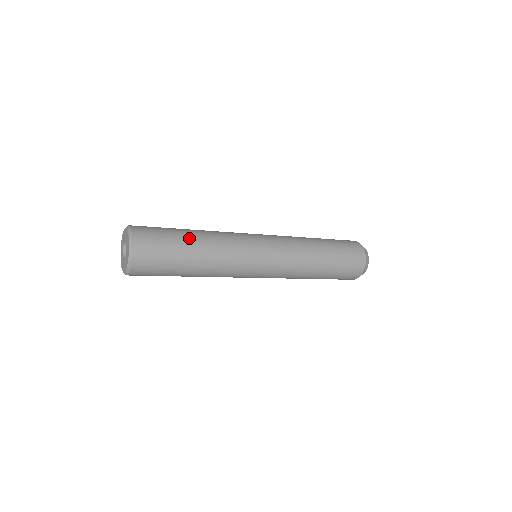
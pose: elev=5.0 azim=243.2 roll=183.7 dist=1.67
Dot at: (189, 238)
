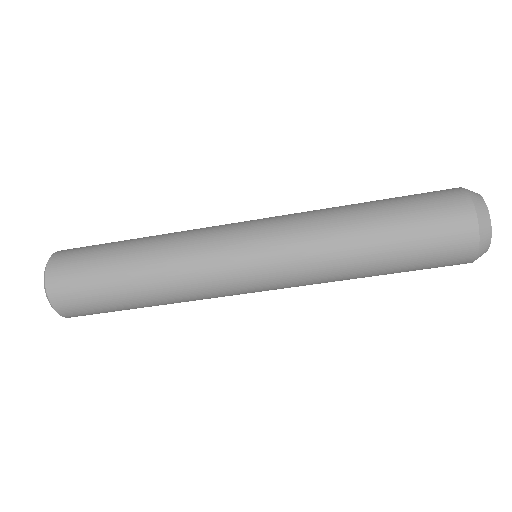
Dot at: occluded
